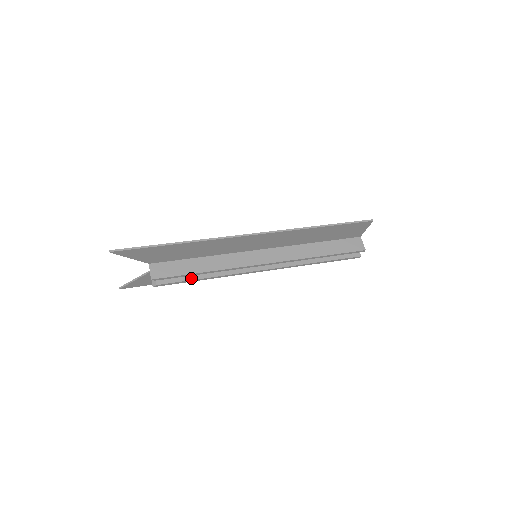
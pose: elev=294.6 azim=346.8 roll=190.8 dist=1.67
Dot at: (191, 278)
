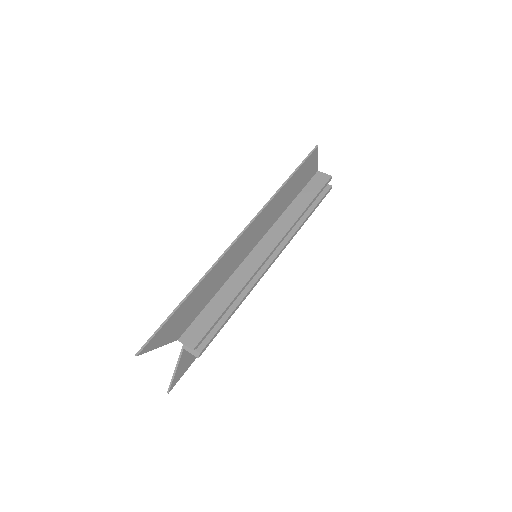
Dot at: (223, 321)
